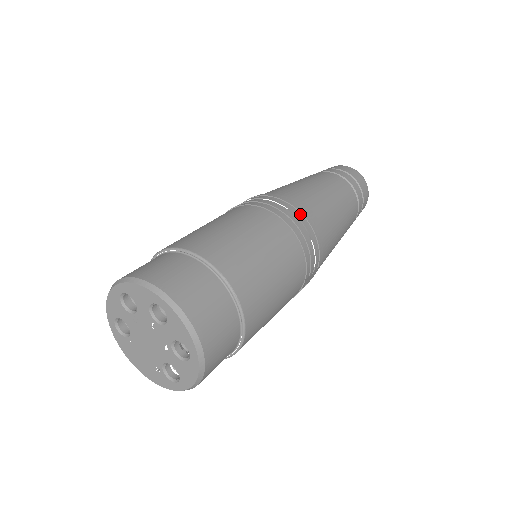
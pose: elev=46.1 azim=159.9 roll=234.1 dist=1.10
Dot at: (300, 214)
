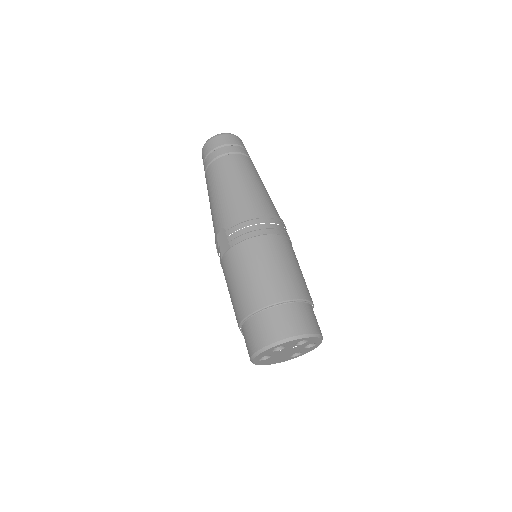
Dot at: (276, 220)
